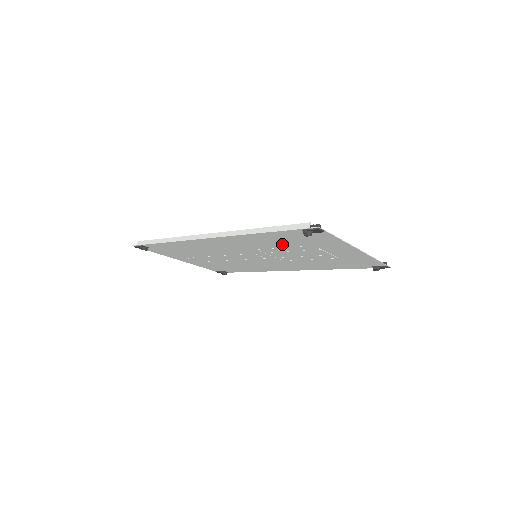
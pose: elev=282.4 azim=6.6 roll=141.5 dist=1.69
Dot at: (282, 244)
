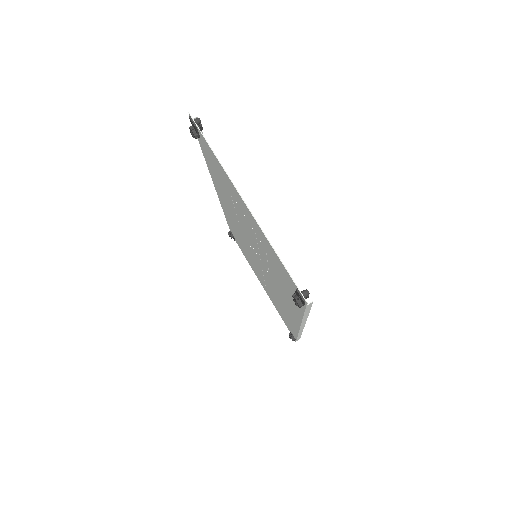
Dot at: (228, 196)
